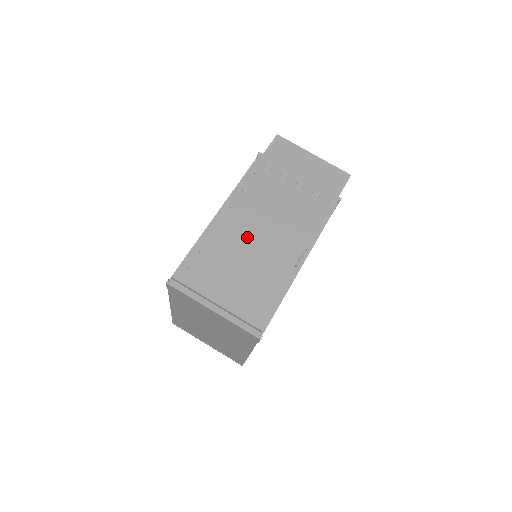
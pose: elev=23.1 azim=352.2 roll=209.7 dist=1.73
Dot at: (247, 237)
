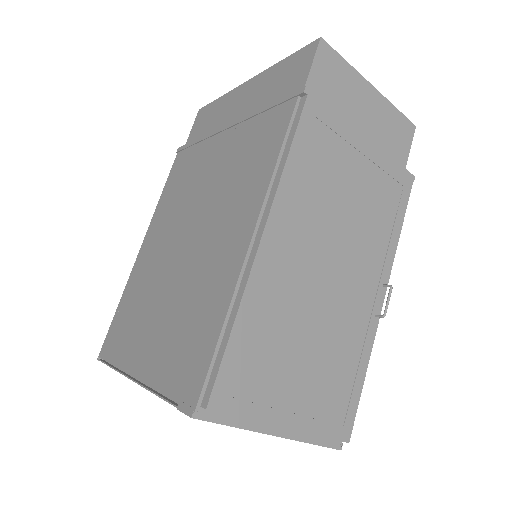
Dot at: (311, 282)
